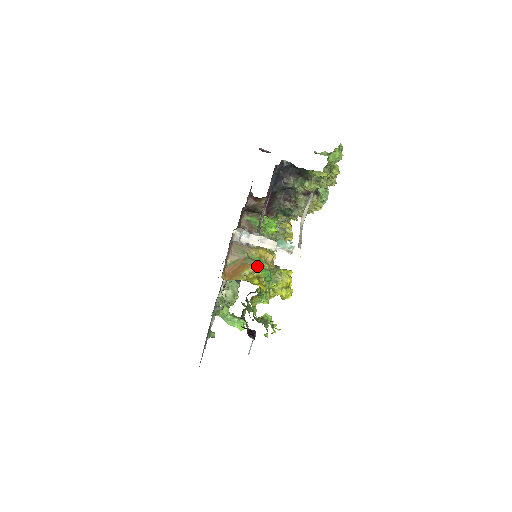
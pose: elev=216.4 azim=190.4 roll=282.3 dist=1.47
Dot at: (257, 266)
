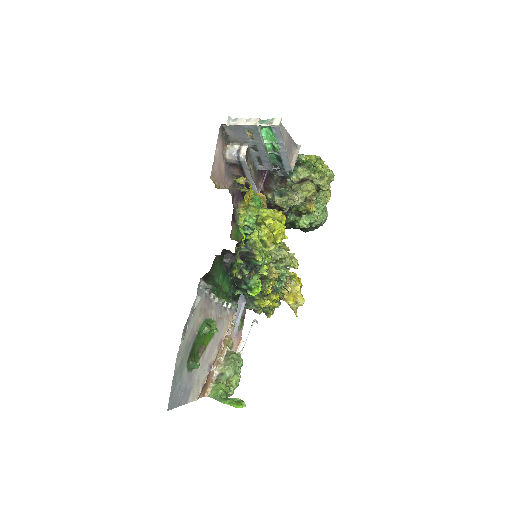
Dot at: (247, 190)
